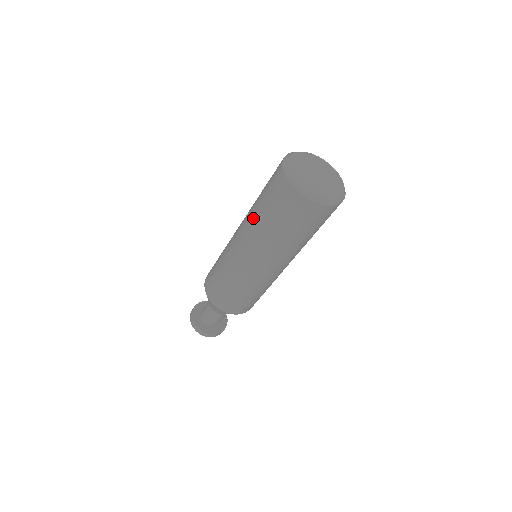
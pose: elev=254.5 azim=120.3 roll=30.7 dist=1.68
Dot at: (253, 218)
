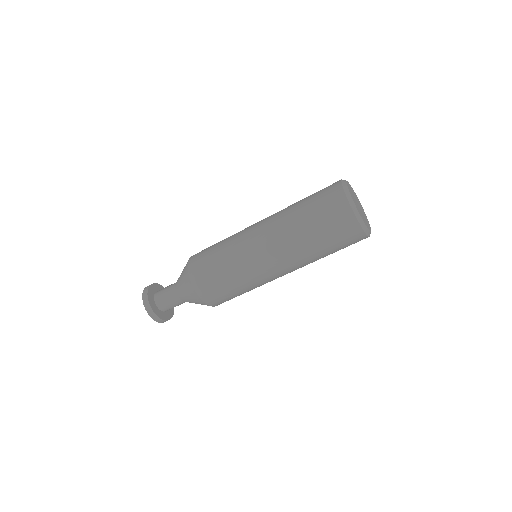
Dot at: (288, 213)
